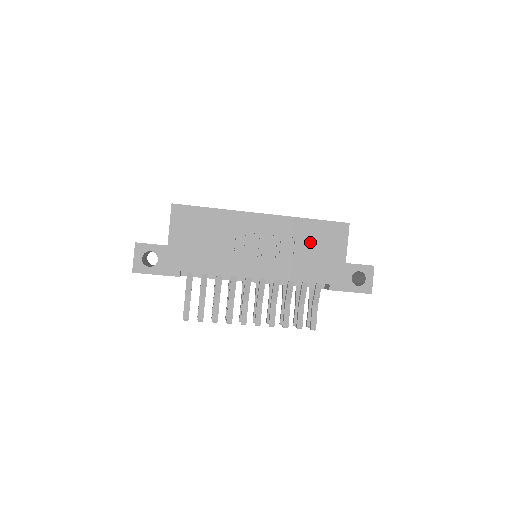
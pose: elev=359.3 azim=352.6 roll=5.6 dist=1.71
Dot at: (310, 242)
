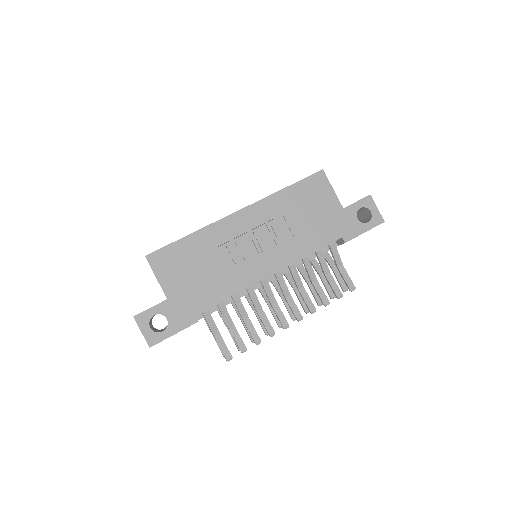
Dot at: (299, 210)
